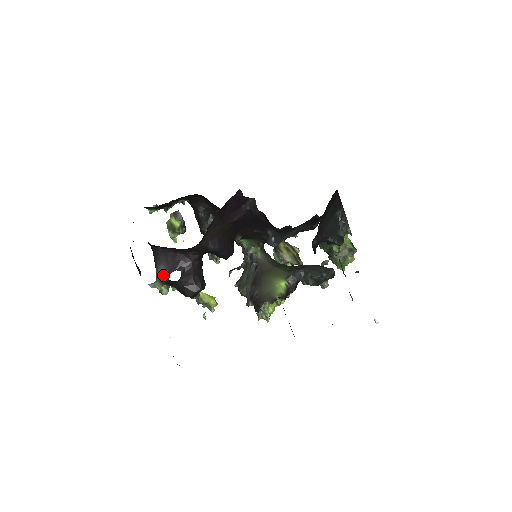
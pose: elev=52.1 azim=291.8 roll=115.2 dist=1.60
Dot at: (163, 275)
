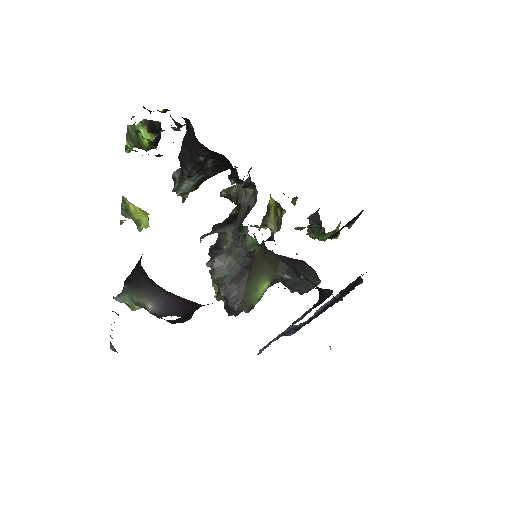
Dot at: (150, 310)
